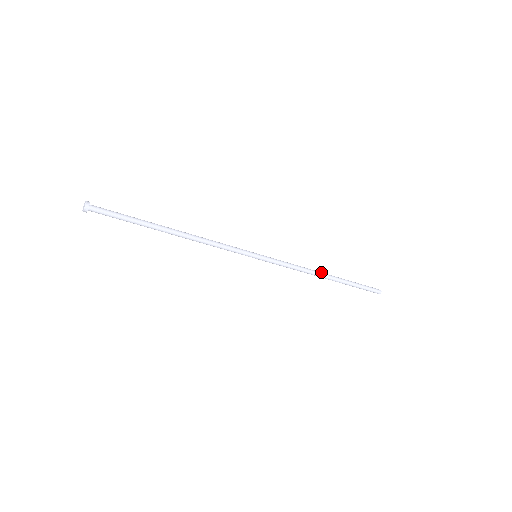
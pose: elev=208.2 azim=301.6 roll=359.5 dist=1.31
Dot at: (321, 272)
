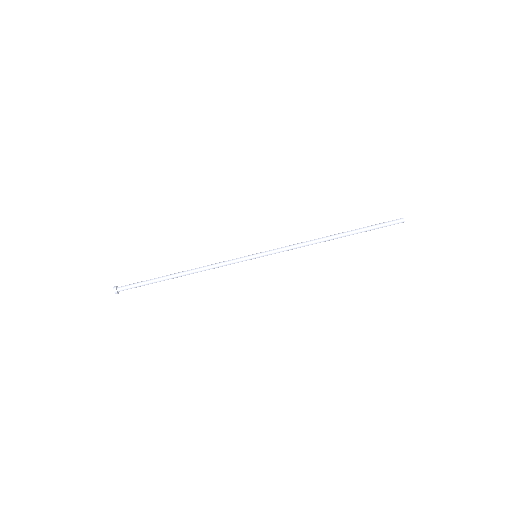
Dot at: (326, 240)
